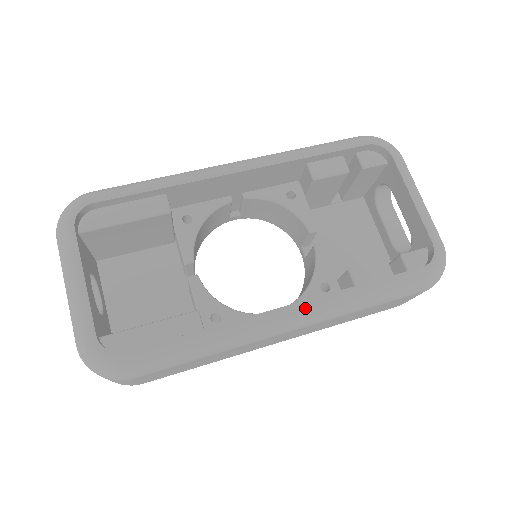
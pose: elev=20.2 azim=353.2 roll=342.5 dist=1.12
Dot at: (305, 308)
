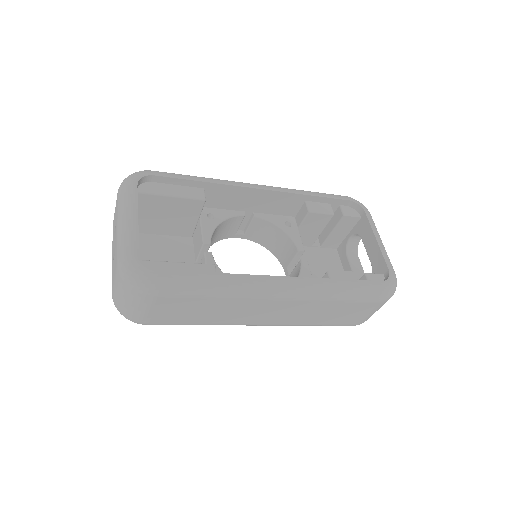
Dot at: (295, 282)
